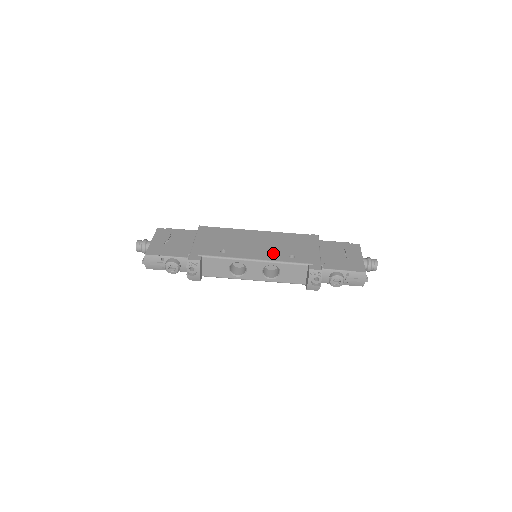
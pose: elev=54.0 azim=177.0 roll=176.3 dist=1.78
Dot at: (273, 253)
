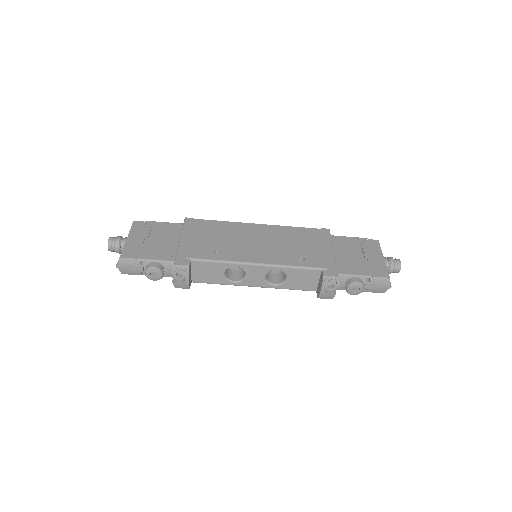
Dot at: (278, 254)
